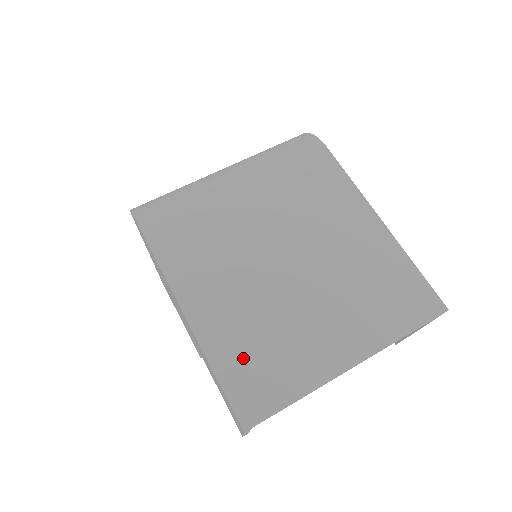
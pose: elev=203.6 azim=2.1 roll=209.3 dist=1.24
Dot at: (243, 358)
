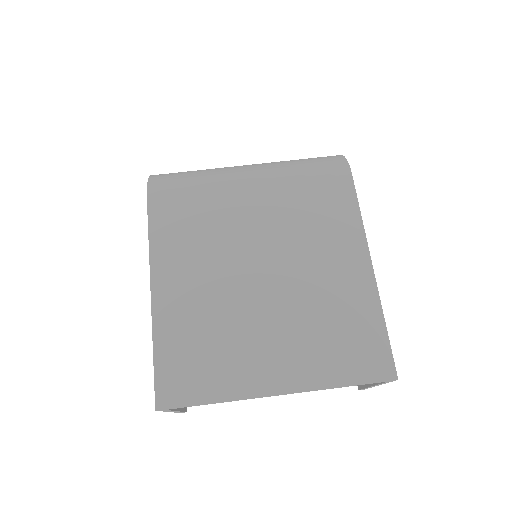
Dot at: (184, 346)
